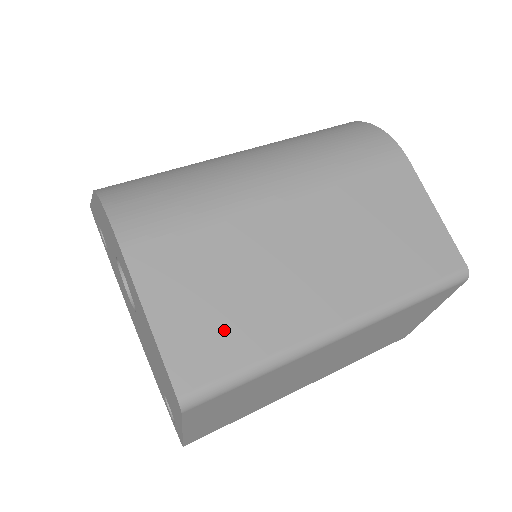
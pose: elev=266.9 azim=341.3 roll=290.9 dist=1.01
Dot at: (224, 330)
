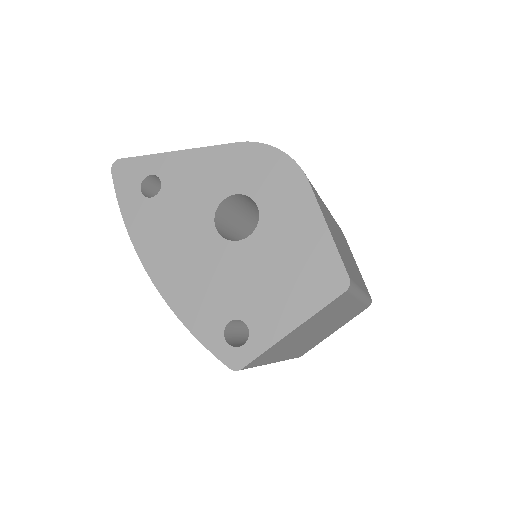
Dot at: (344, 258)
